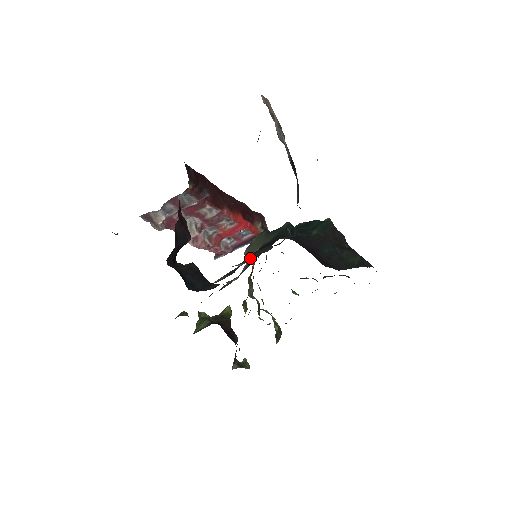
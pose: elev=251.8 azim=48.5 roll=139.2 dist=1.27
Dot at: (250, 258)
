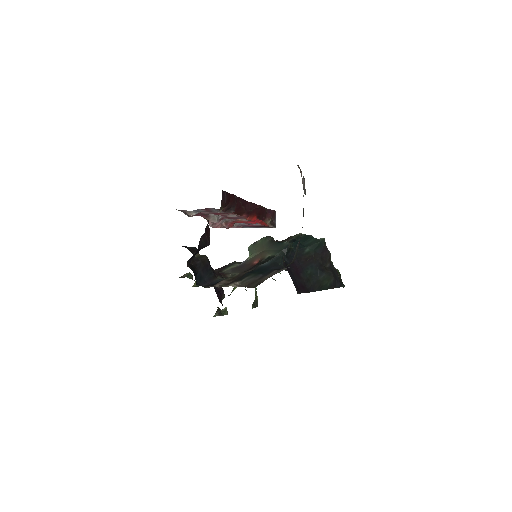
Dot at: (247, 281)
